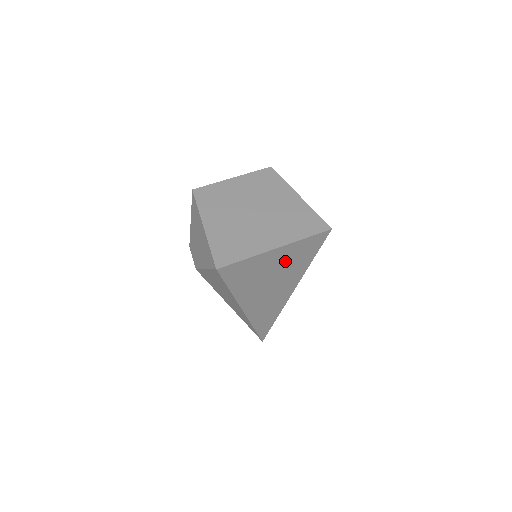
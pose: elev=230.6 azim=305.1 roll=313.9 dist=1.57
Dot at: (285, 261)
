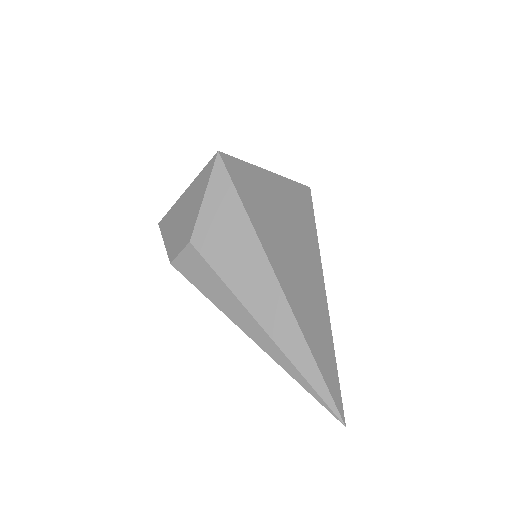
Dot at: (287, 203)
